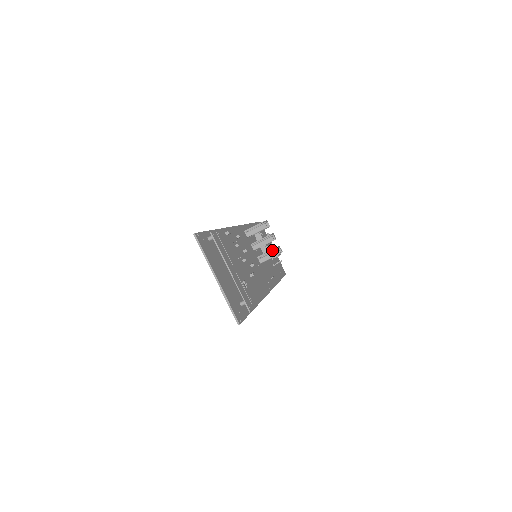
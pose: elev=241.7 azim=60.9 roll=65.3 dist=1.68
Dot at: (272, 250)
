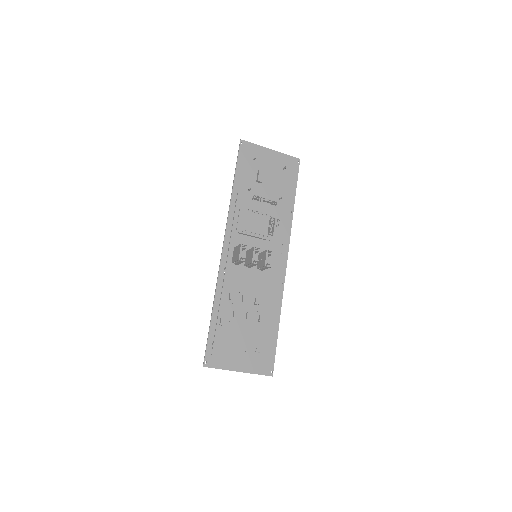
Dot at: (263, 267)
